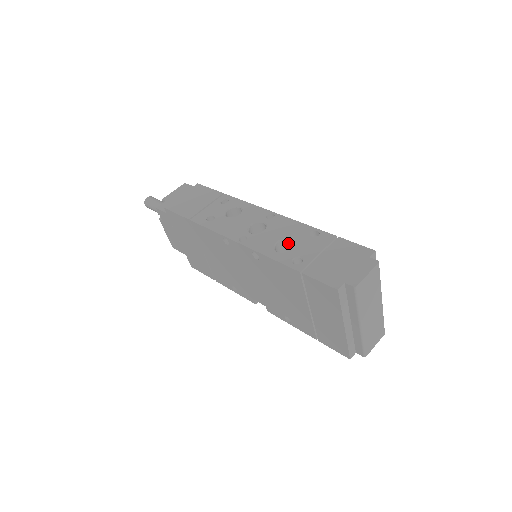
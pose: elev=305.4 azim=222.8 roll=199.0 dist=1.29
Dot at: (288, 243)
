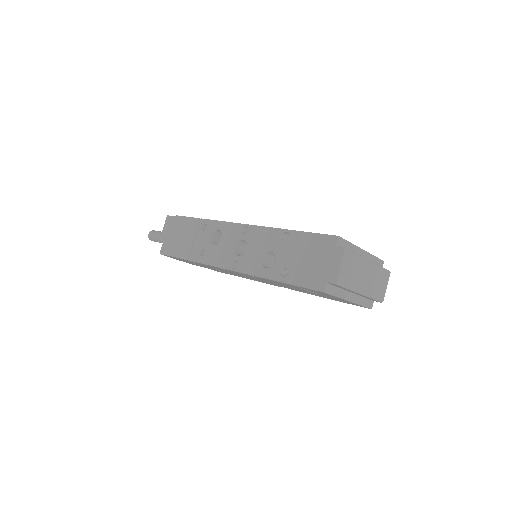
Dot at: (270, 253)
